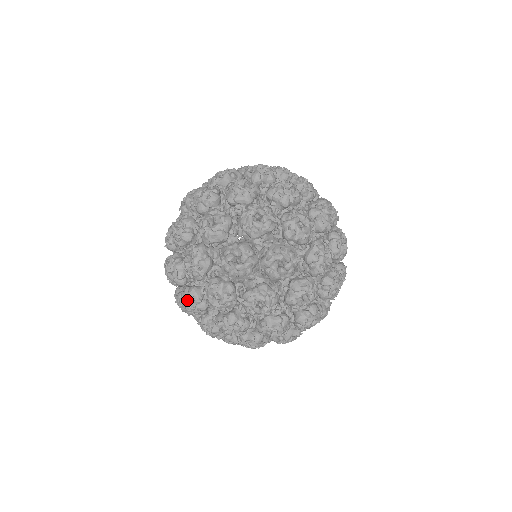
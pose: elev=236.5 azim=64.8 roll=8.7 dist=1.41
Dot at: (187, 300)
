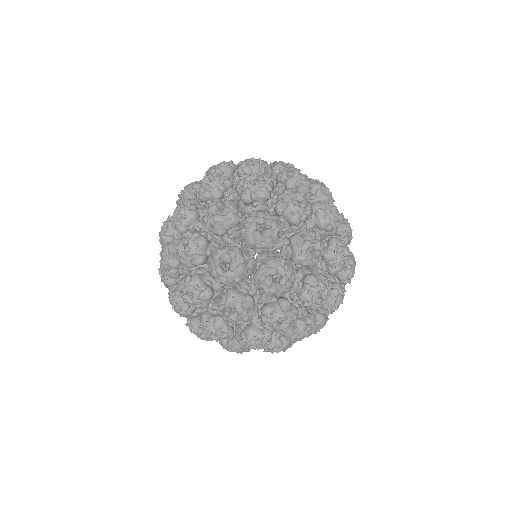
Dot at: (162, 252)
